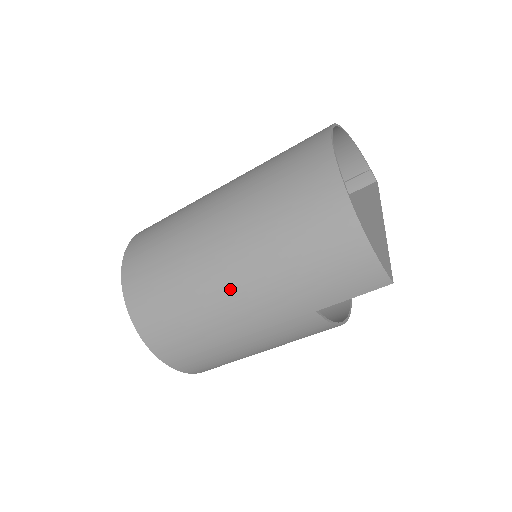
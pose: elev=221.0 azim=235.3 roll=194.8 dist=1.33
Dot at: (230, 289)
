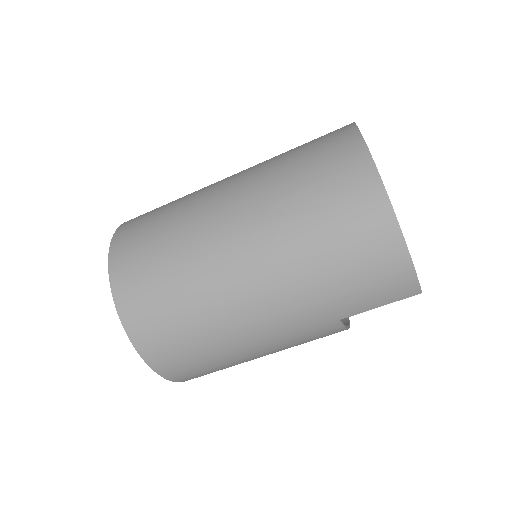
Dot at: (252, 300)
